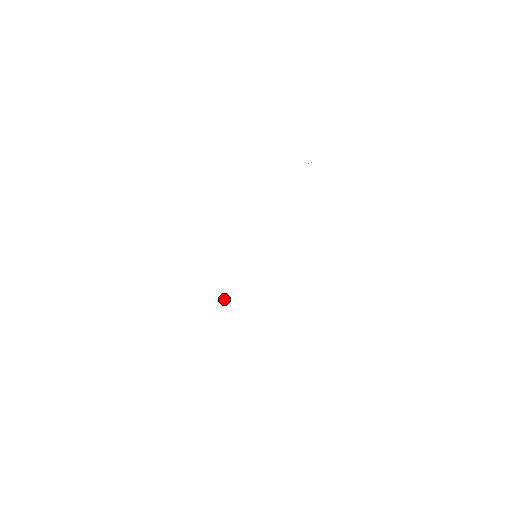
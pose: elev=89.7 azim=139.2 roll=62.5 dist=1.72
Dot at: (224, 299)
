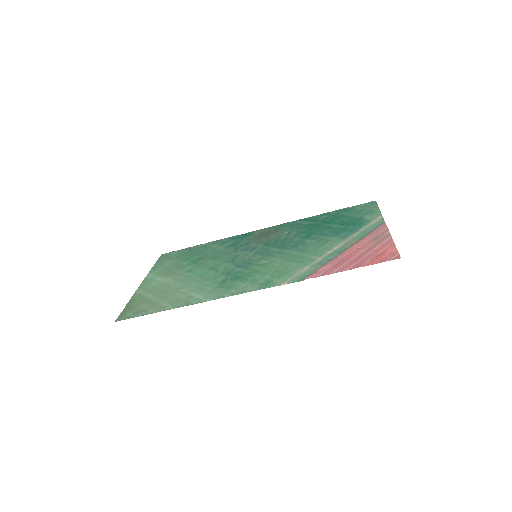
Dot at: (200, 264)
